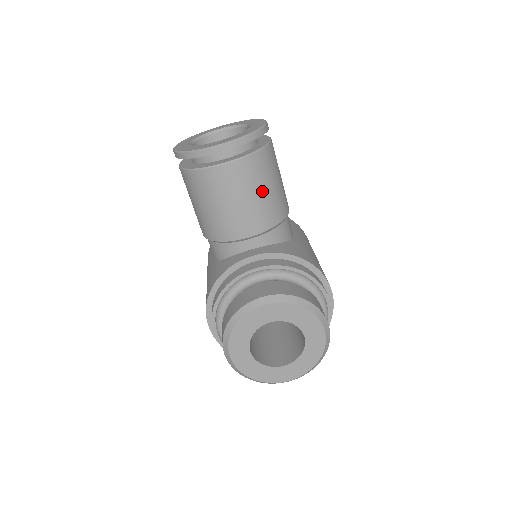
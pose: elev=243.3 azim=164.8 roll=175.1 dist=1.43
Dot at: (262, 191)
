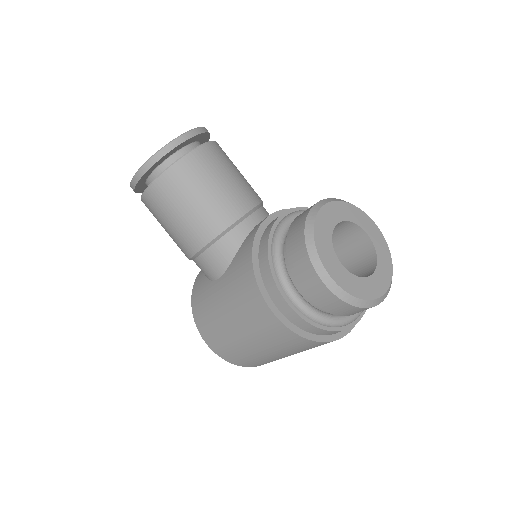
Dot at: (237, 171)
